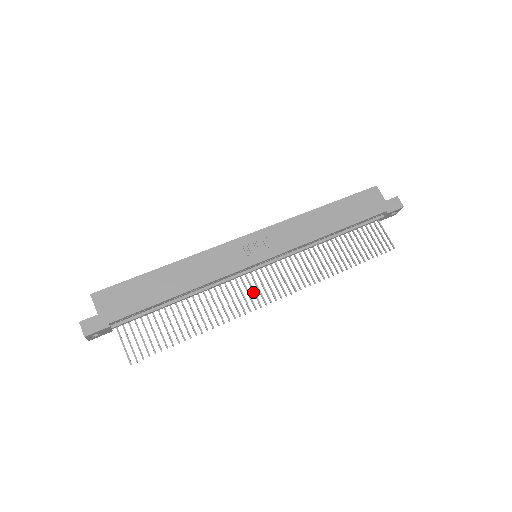
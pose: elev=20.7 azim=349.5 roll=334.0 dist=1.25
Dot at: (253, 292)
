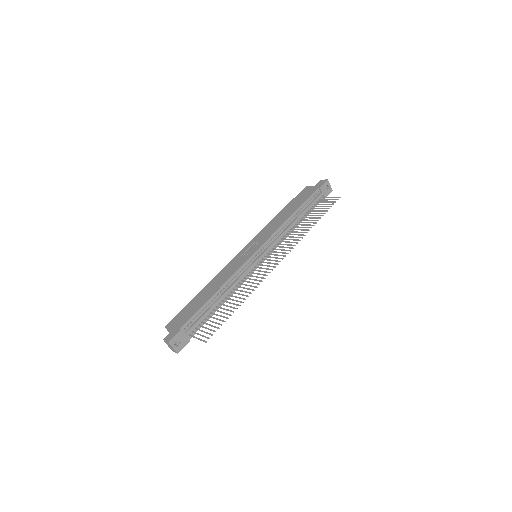
Dot at: occluded
